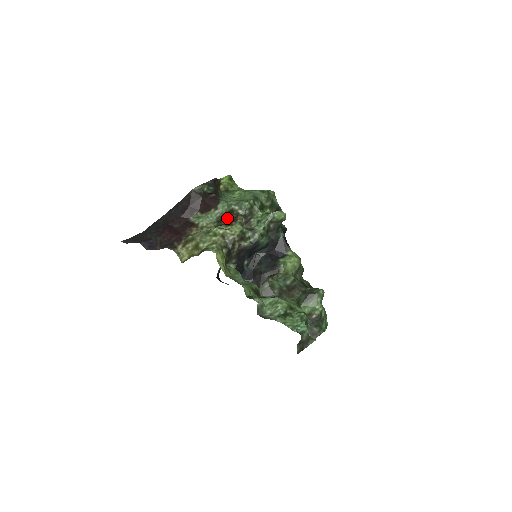
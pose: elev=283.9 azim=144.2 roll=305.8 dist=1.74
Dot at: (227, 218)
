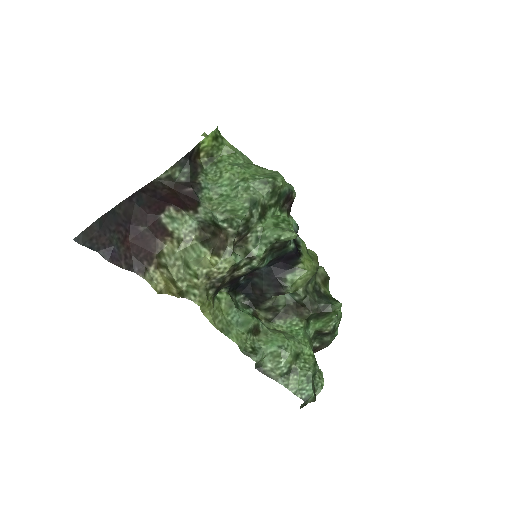
Dot at: (213, 229)
